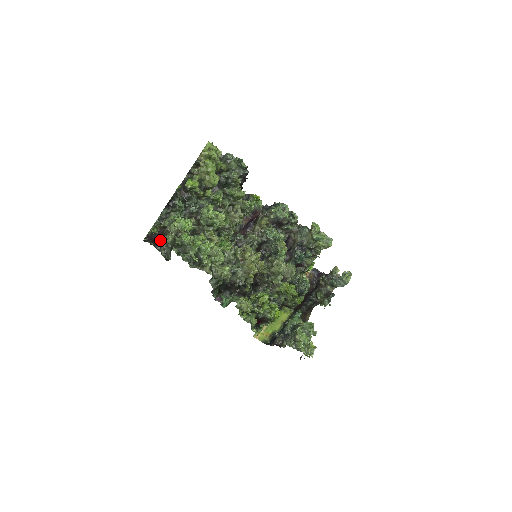
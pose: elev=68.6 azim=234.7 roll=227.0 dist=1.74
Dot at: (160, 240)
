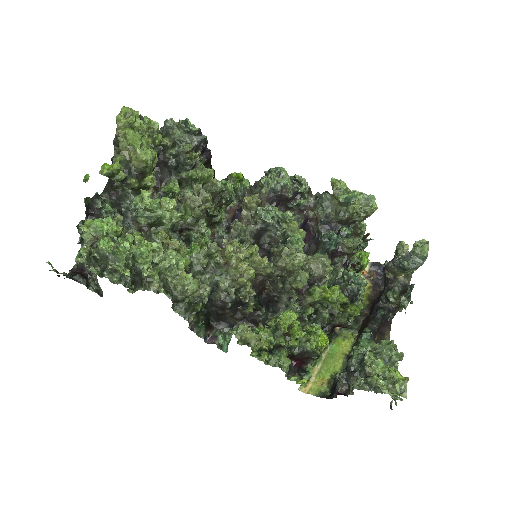
Dot at: occluded
